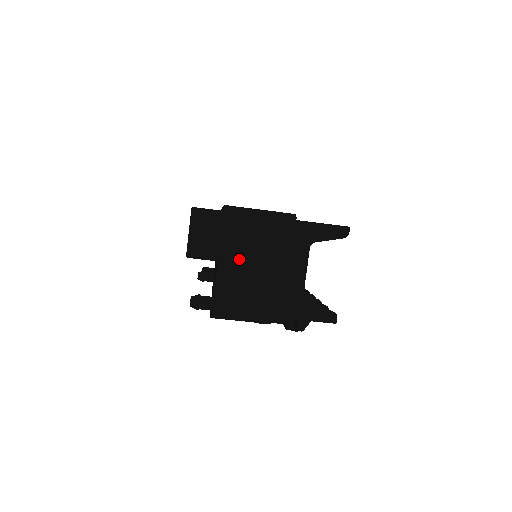
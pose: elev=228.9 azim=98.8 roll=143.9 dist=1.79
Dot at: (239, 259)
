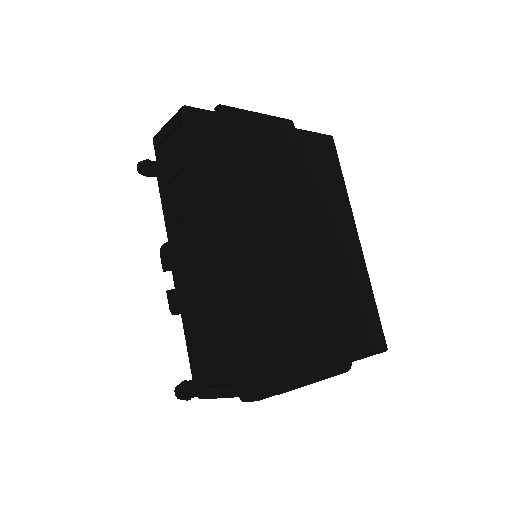
Dot at: occluded
